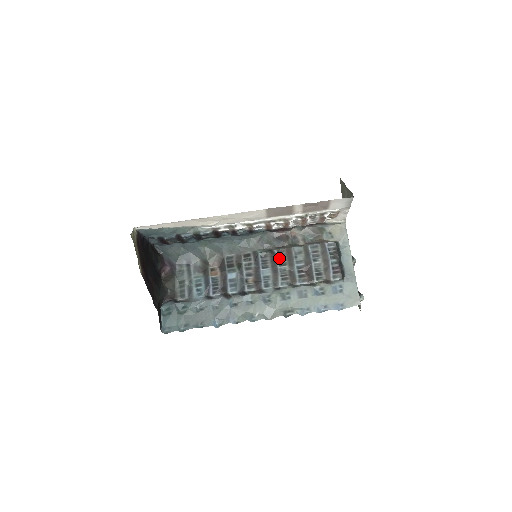
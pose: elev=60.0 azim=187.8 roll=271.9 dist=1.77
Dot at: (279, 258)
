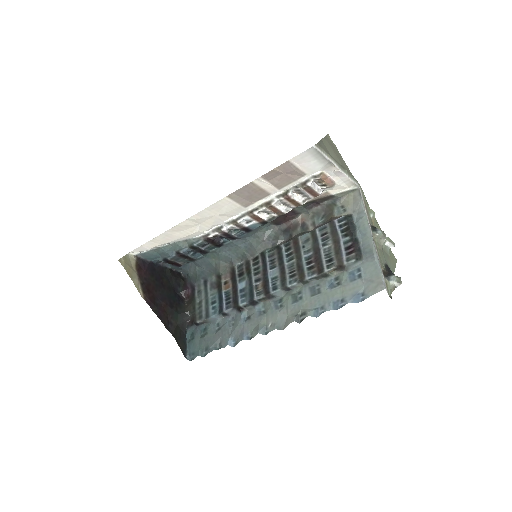
Dot at: (286, 253)
